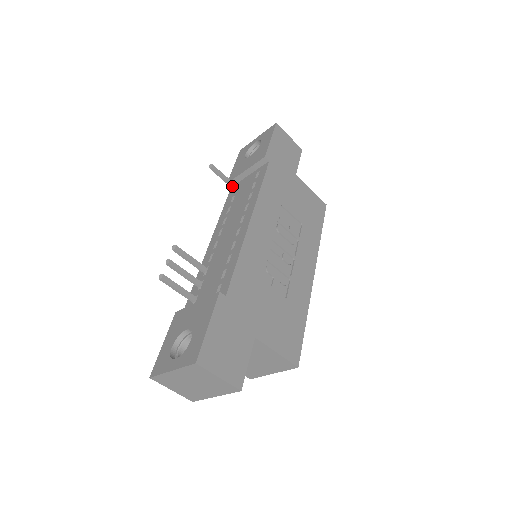
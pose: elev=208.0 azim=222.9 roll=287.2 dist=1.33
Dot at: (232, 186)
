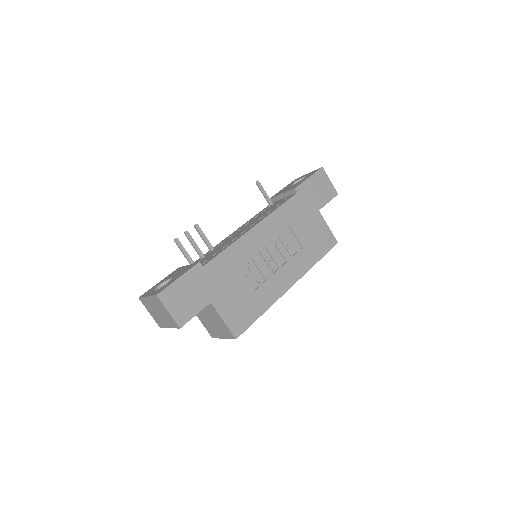
Dot at: (268, 202)
